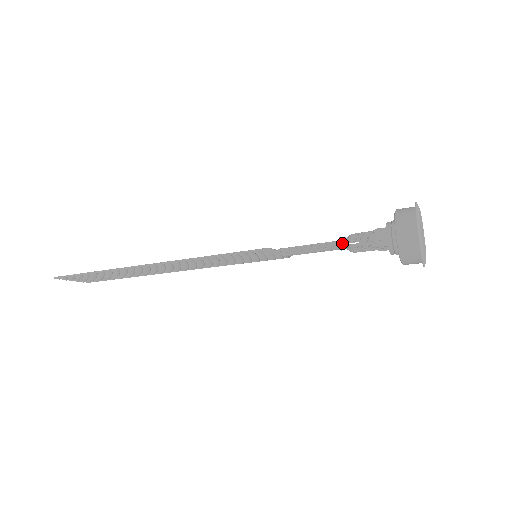
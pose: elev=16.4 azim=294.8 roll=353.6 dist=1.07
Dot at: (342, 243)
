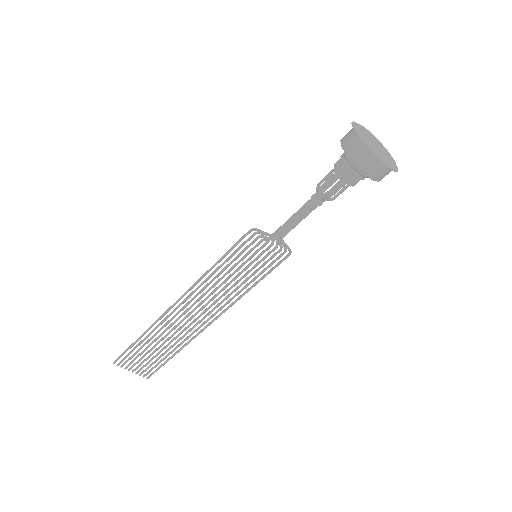
Dot at: (314, 195)
